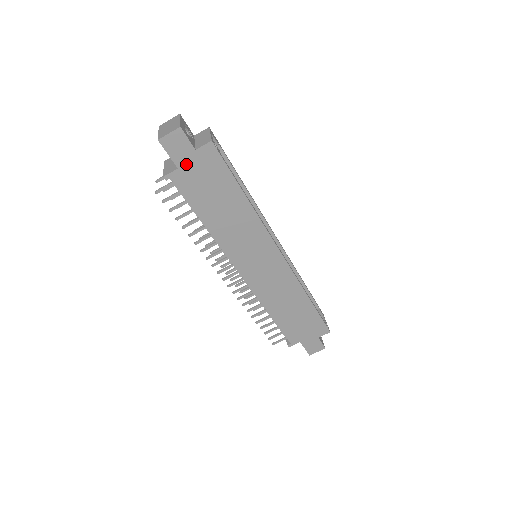
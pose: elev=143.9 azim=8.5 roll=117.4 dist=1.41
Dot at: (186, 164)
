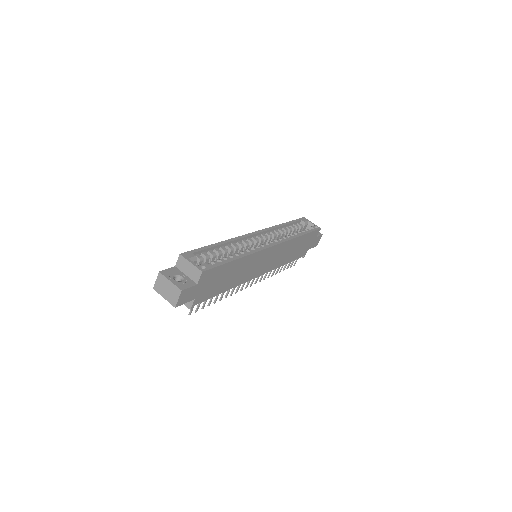
Dot at: (197, 293)
